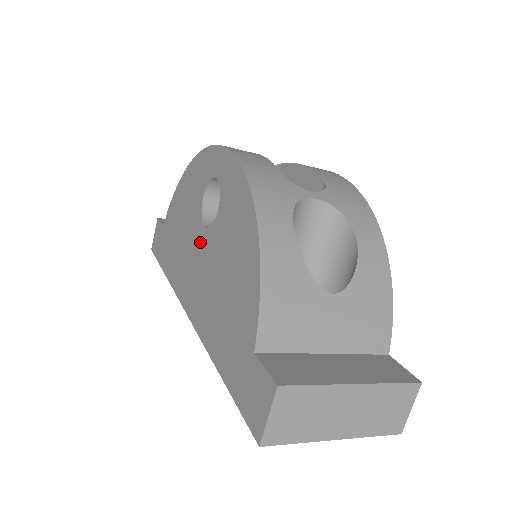
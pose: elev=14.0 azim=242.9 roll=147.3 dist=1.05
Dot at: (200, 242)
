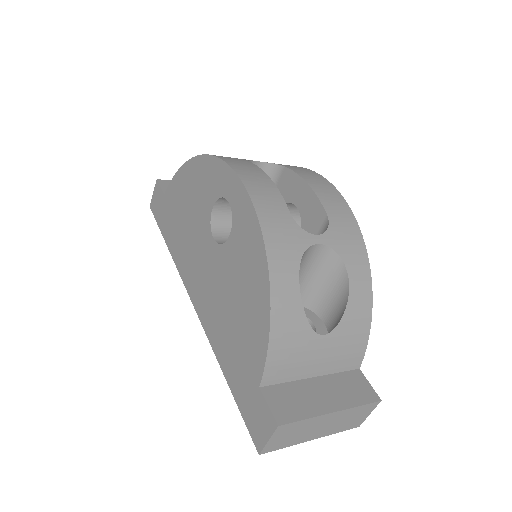
Dot at: (208, 250)
